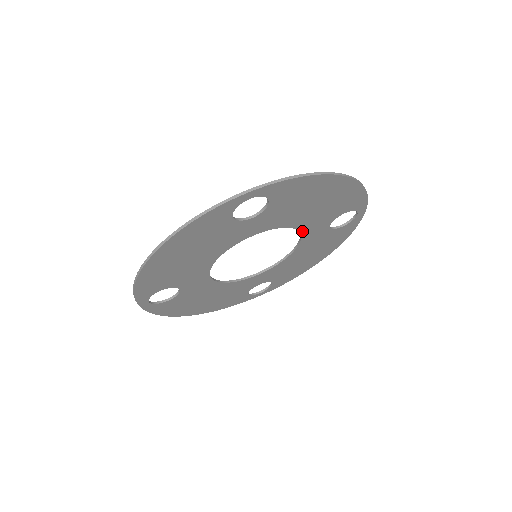
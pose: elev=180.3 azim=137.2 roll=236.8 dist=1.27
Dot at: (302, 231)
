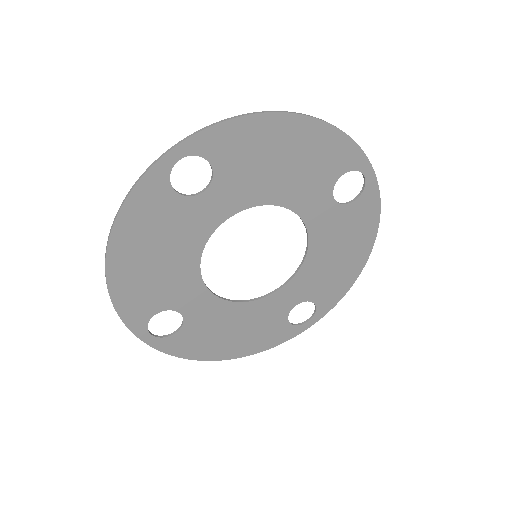
Dot at: (296, 210)
